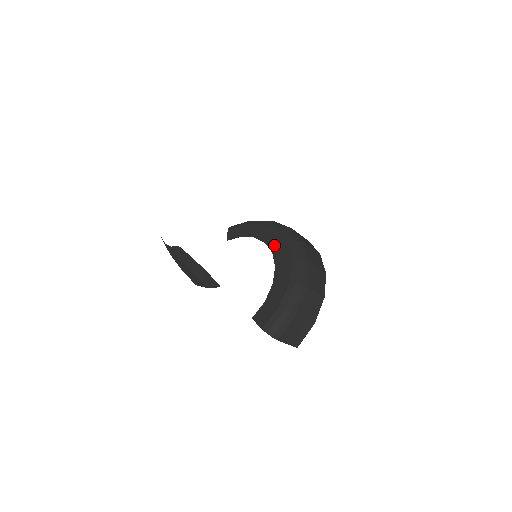
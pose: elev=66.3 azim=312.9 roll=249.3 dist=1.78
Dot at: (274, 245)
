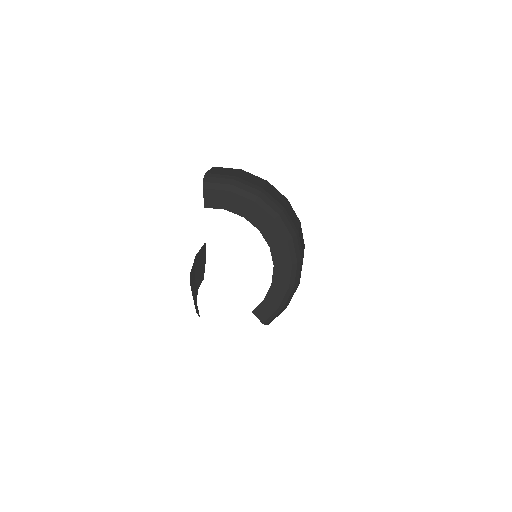
Dot at: (272, 239)
